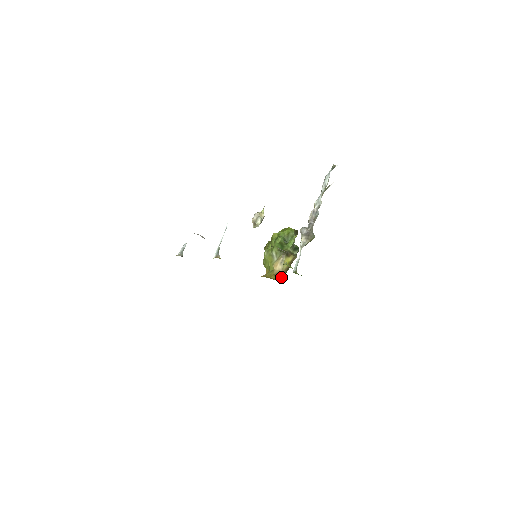
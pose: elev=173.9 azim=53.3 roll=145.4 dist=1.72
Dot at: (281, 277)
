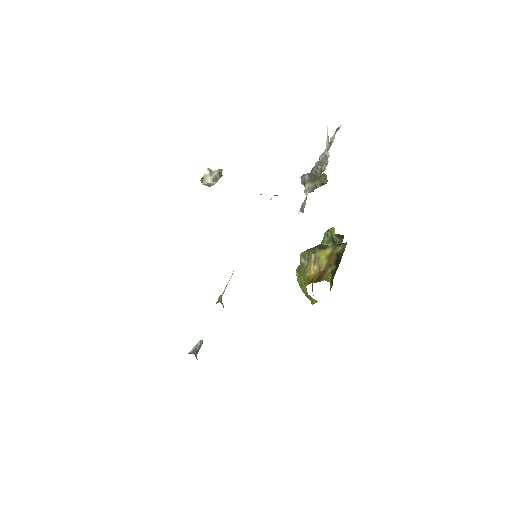
Dot at: (321, 277)
